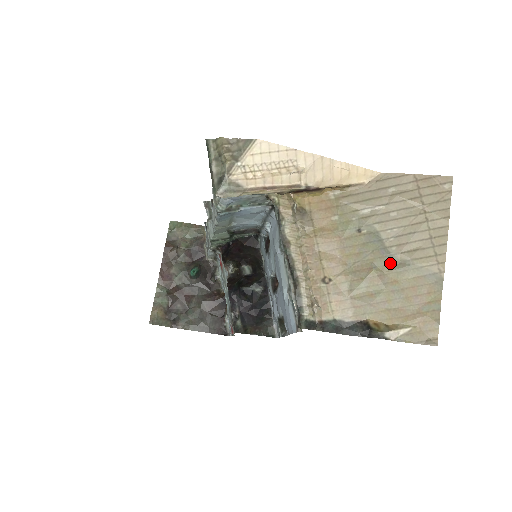
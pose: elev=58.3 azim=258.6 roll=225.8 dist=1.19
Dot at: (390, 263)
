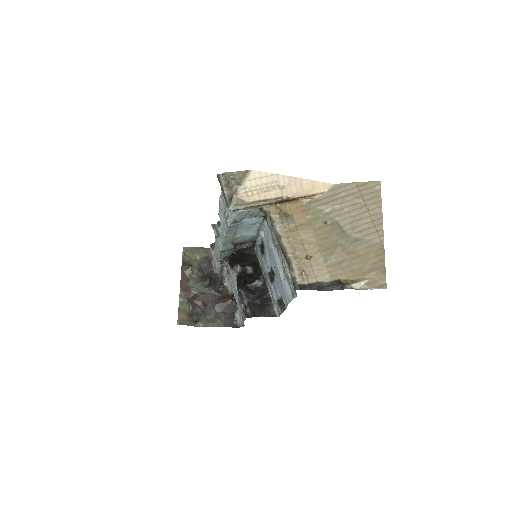
Dot at: (349, 240)
